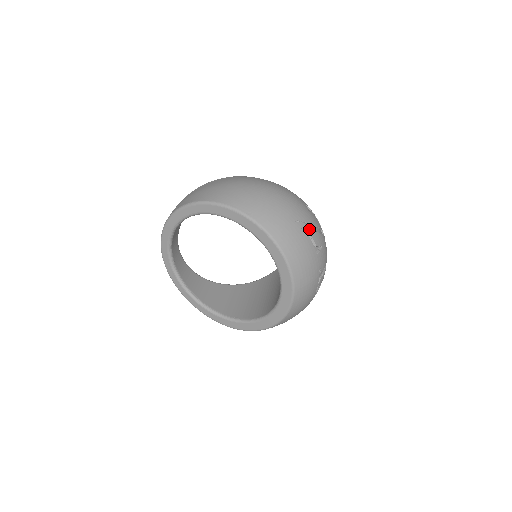
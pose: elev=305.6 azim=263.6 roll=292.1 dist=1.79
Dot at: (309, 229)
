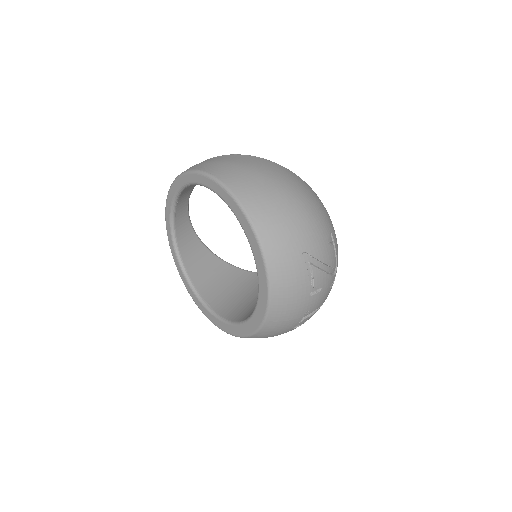
Dot at: (315, 266)
